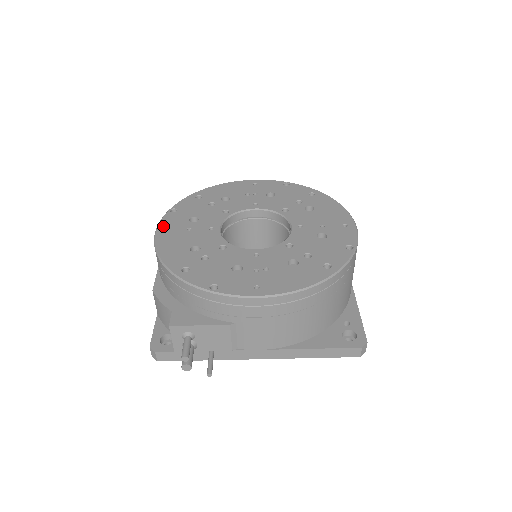
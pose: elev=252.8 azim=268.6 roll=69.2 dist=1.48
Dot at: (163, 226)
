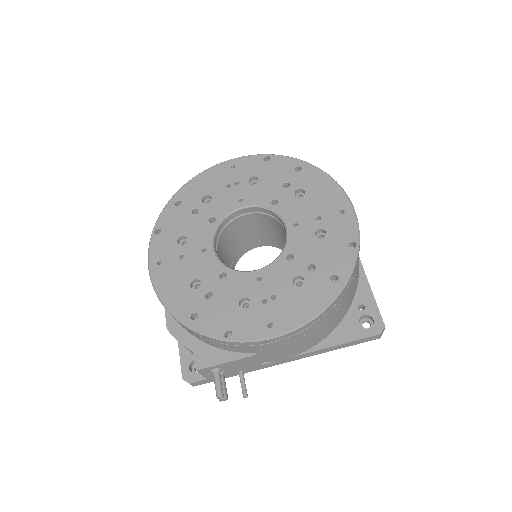
Dot at: (154, 258)
